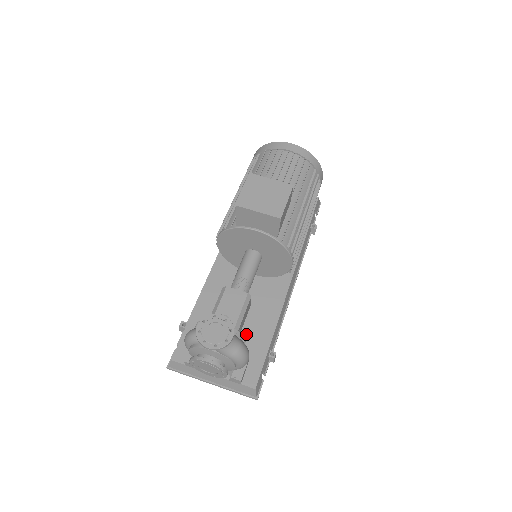
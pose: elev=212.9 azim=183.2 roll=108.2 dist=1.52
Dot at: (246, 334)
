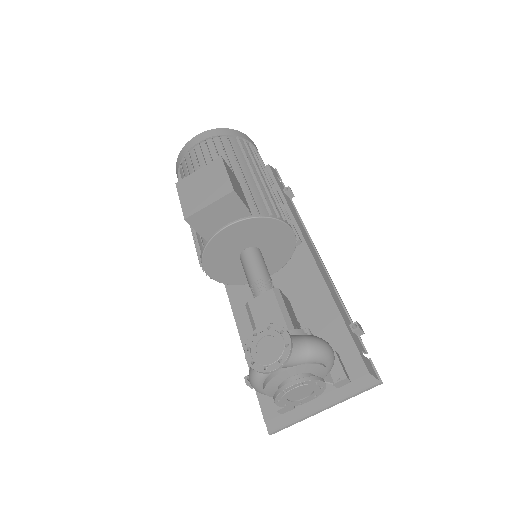
Dot at: (312, 332)
